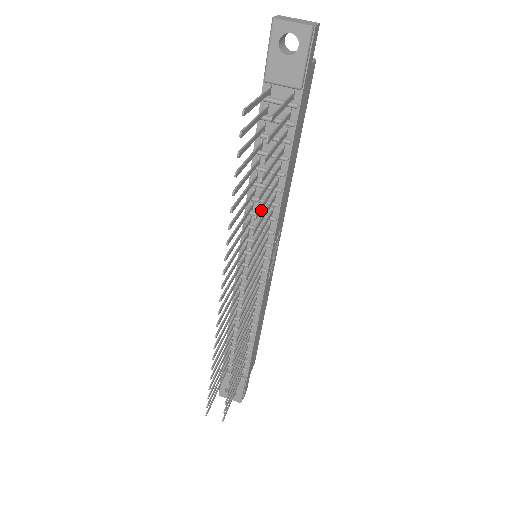
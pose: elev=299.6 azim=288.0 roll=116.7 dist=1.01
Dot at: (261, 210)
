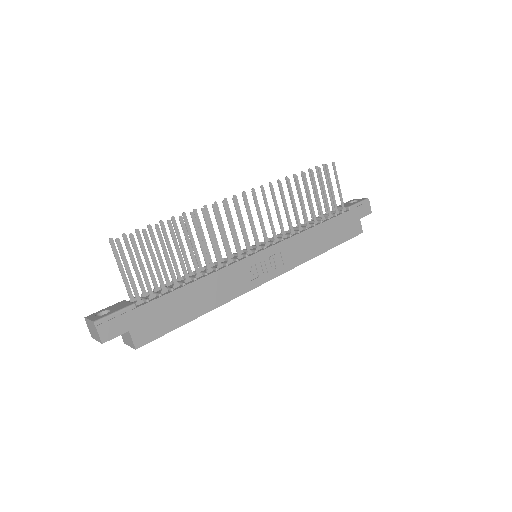
Dot at: (298, 188)
